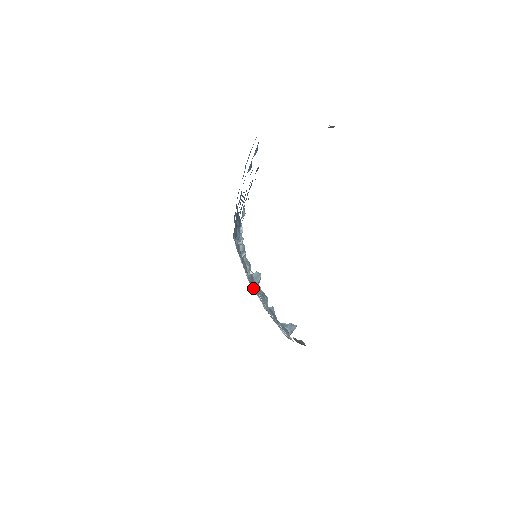
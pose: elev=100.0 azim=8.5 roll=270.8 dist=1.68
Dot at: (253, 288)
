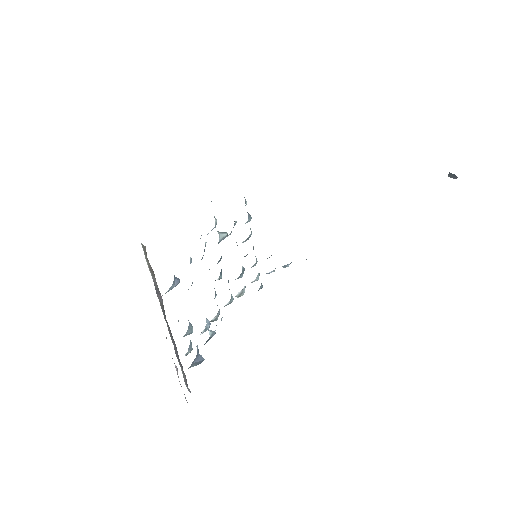
Dot at: (226, 304)
